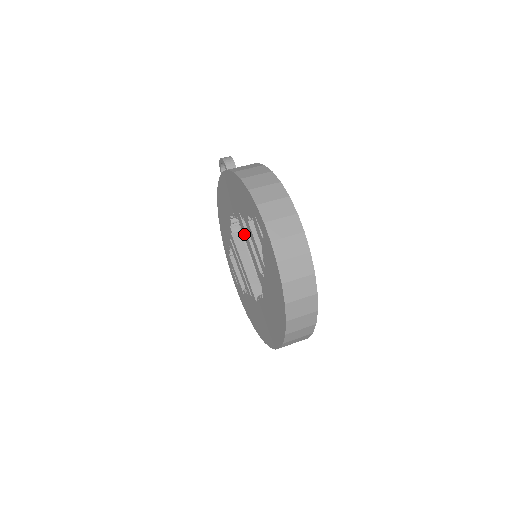
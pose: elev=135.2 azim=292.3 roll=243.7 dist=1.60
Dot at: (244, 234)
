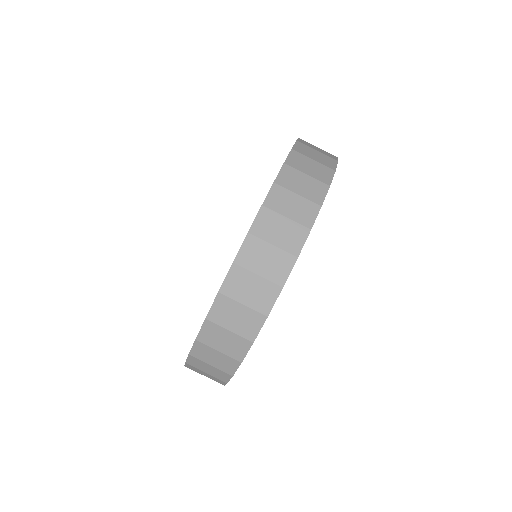
Dot at: occluded
